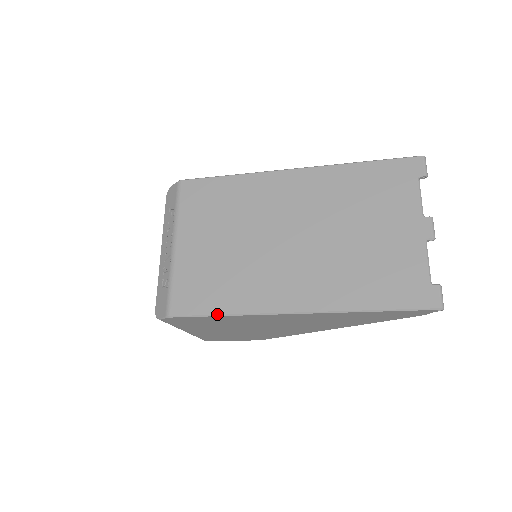
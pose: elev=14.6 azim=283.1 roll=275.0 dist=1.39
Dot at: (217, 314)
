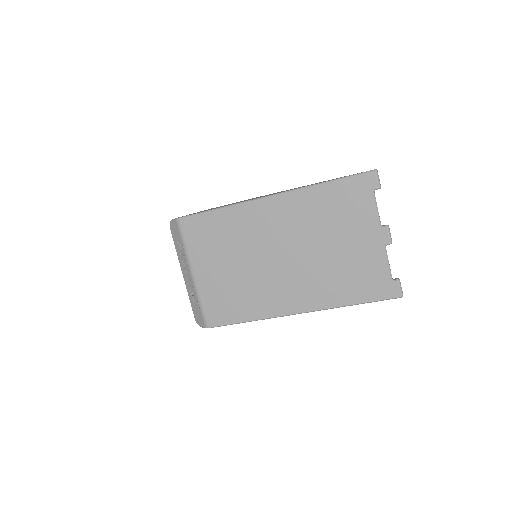
Dot at: (242, 322)
